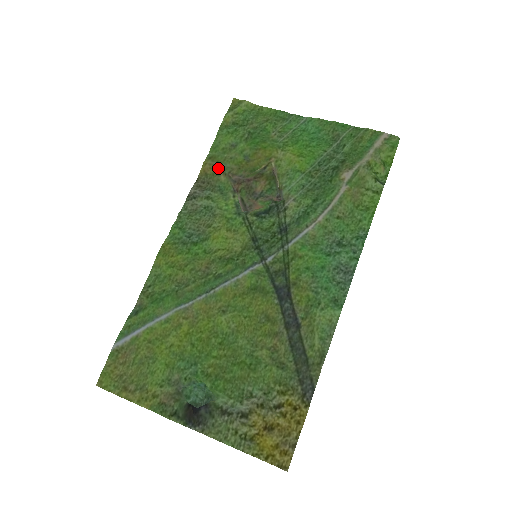
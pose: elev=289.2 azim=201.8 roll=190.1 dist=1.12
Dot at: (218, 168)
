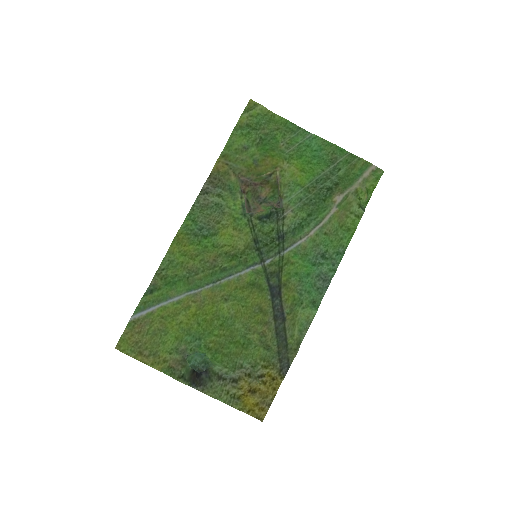
Dot at: (230, 168)
